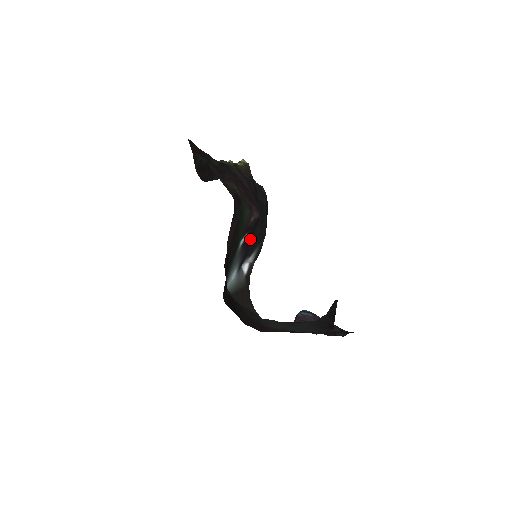
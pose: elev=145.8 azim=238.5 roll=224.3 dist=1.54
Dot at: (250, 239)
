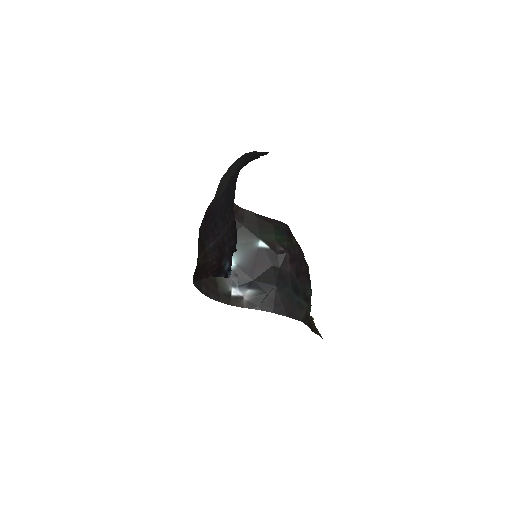
Dot at: (266, 265)
